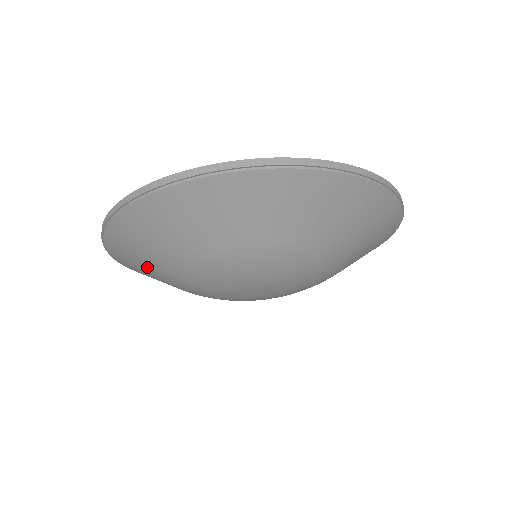
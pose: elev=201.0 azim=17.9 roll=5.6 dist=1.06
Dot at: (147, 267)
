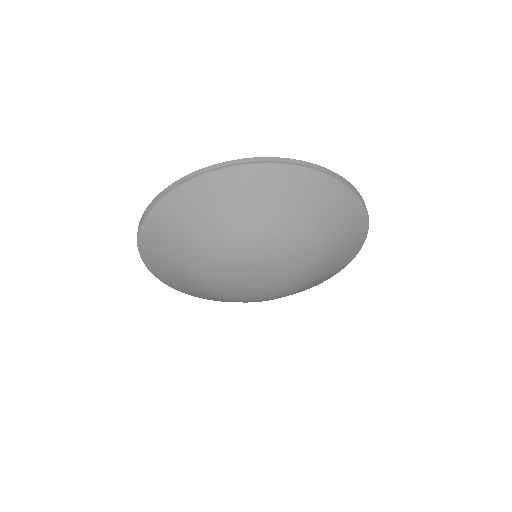
Dot at: (191, 290)
